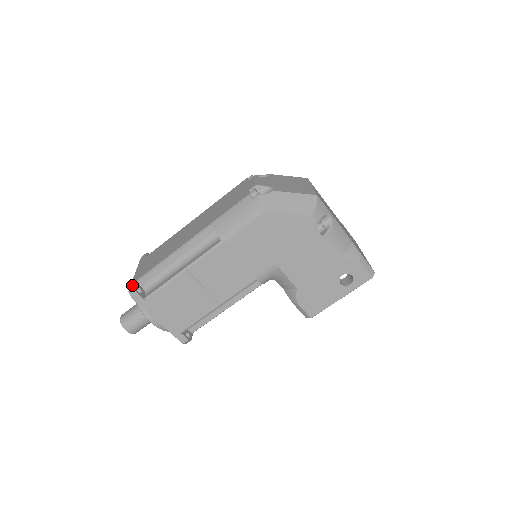
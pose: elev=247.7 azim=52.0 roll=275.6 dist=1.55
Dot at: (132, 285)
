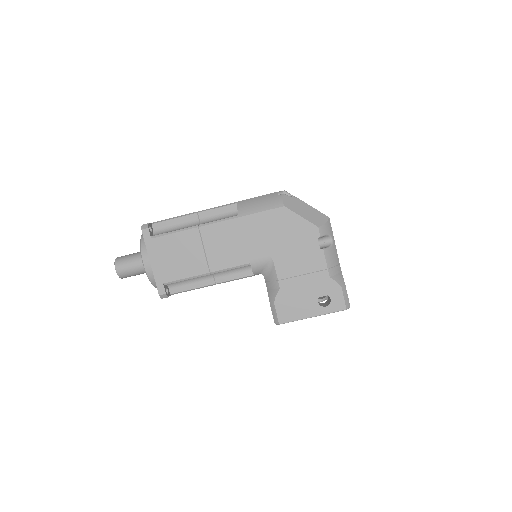
Dot at: occluded
